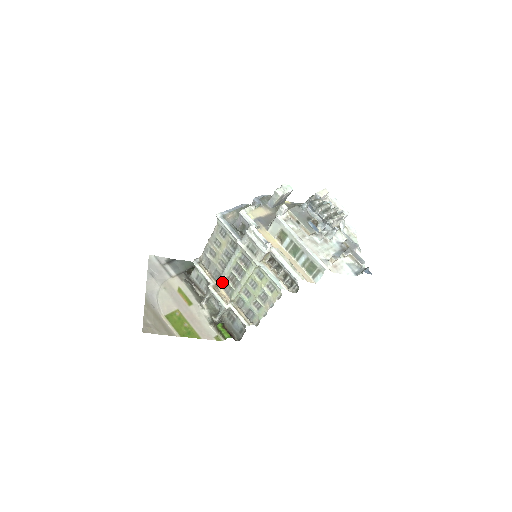
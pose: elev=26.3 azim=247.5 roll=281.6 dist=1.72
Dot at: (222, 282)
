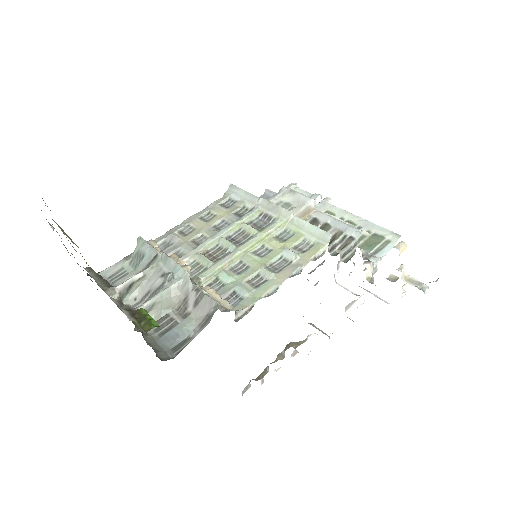
Dot at: (186, 260)
